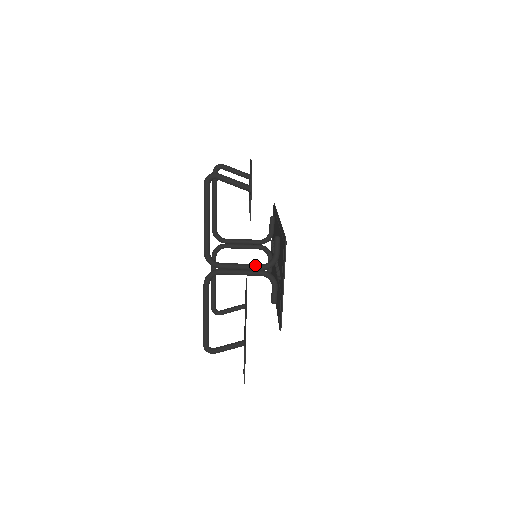
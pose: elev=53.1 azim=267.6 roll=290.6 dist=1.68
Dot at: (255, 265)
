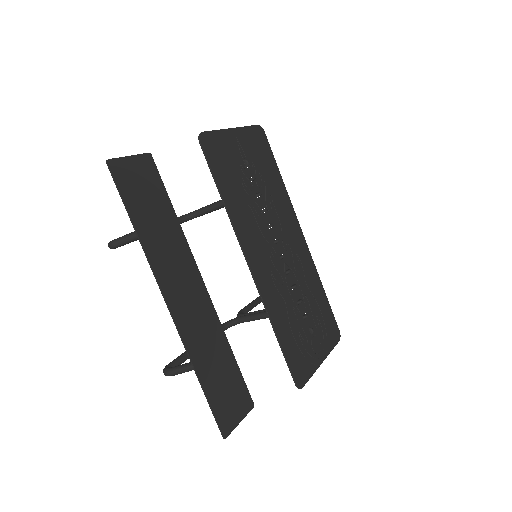
Dot at: occluded
